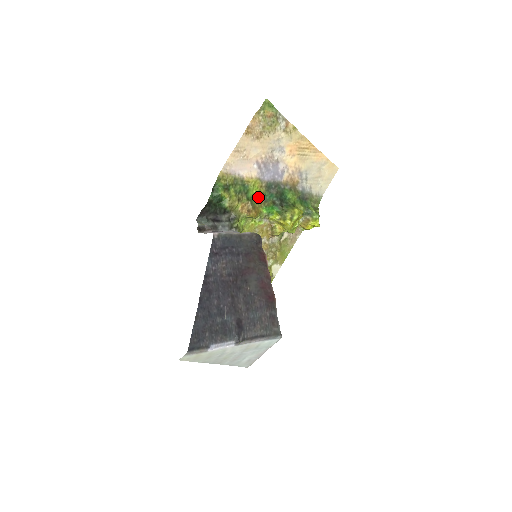
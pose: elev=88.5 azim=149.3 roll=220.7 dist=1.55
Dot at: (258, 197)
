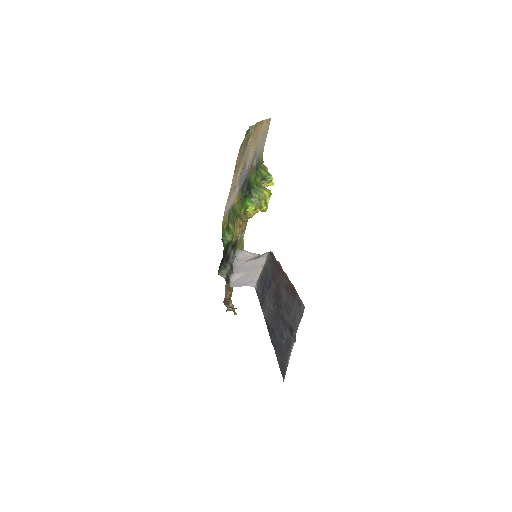
Dot at: (238, 205)
